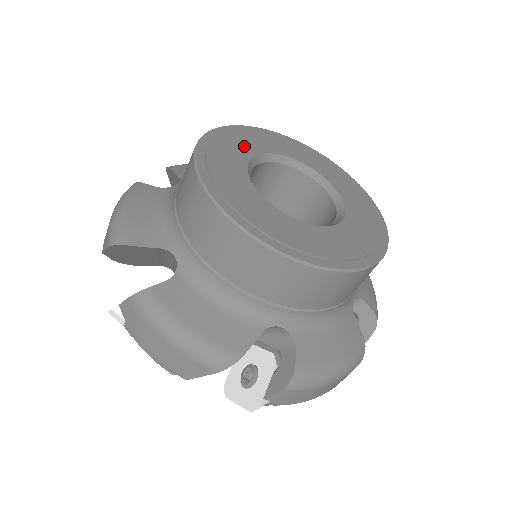
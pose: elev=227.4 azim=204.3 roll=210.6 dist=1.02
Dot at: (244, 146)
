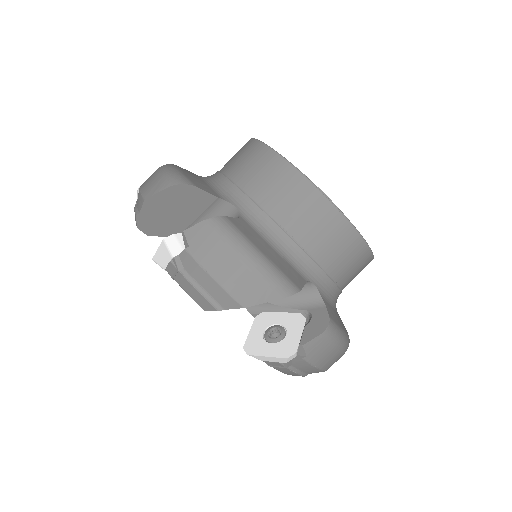
Dot at: occluded
